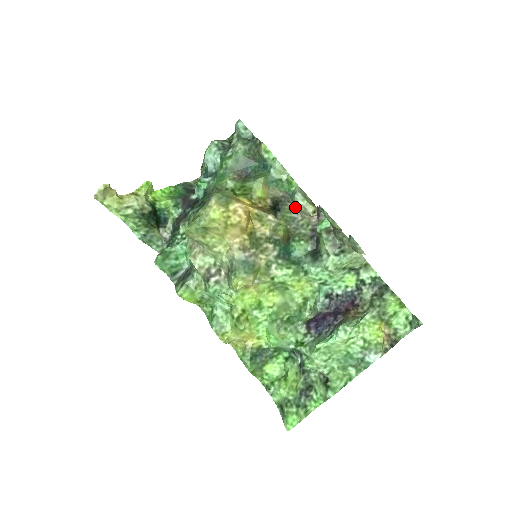
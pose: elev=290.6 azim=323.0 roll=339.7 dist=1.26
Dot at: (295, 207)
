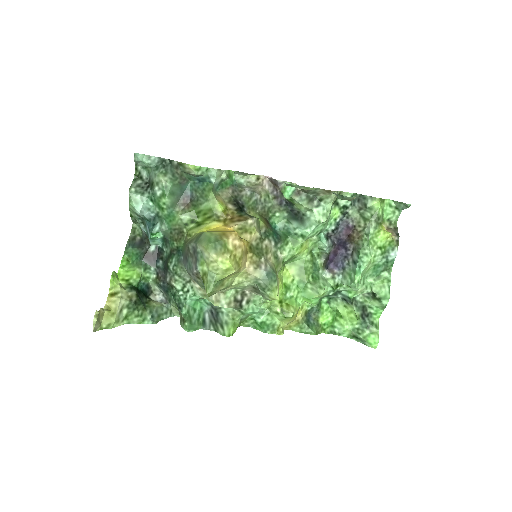
Dot at: (249, 191)
